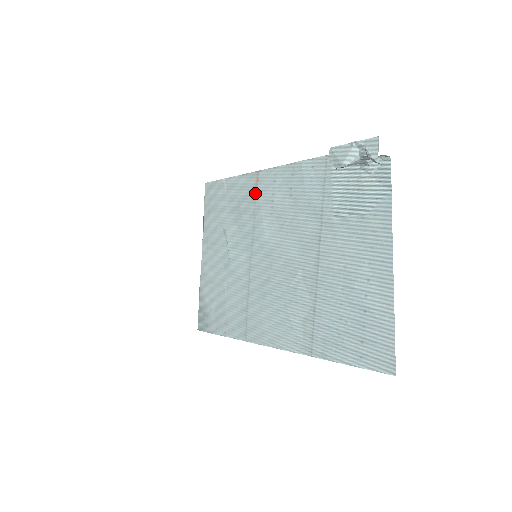
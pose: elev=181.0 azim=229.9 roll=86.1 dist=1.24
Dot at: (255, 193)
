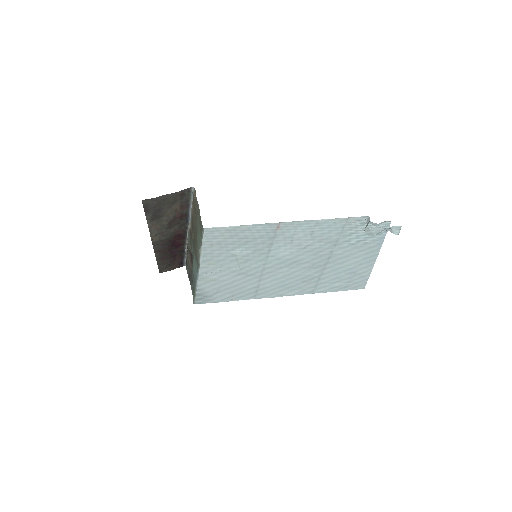
Dot at: (275, 234)
